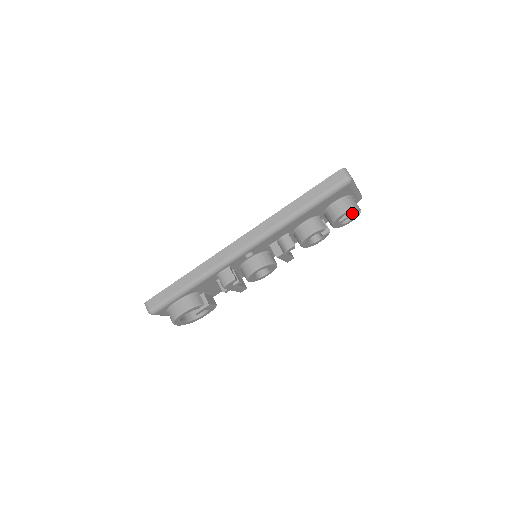
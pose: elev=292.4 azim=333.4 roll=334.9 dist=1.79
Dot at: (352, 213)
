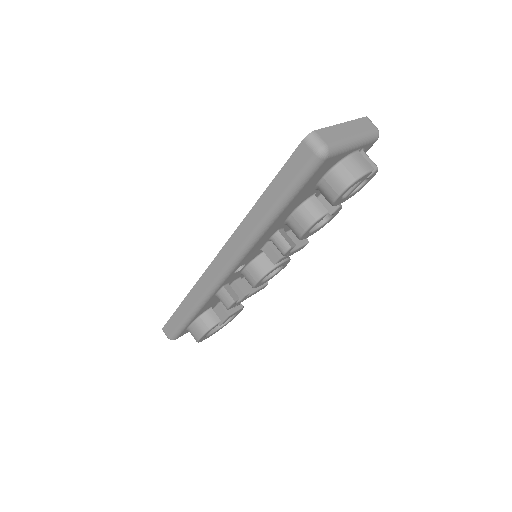
Dot at: (360, 180)
